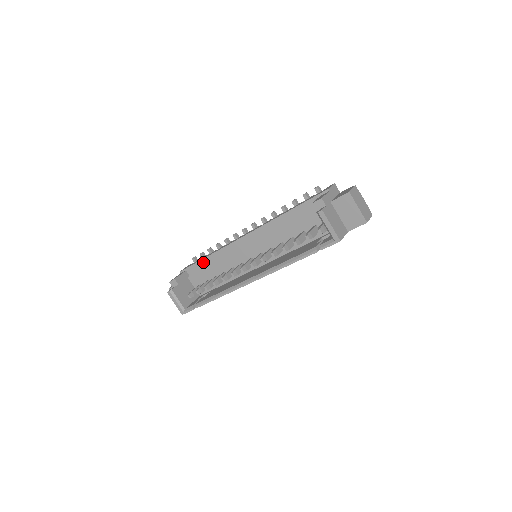
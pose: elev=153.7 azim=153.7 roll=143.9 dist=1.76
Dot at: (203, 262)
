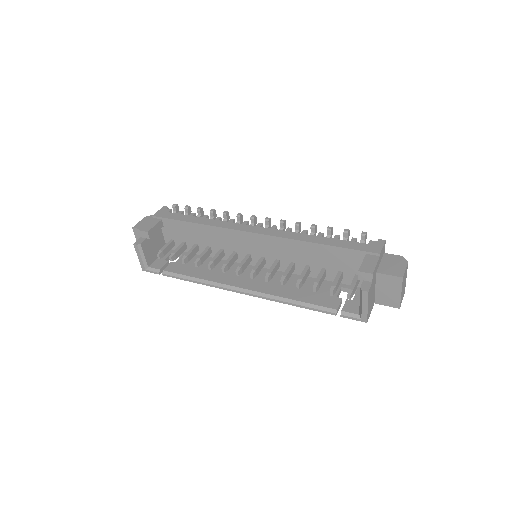
Dot at: (188, 225)
